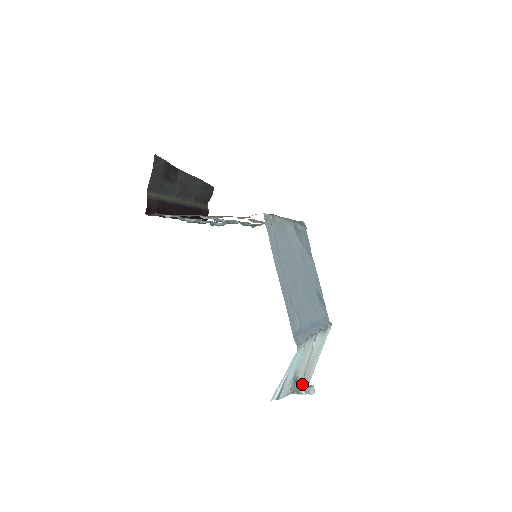
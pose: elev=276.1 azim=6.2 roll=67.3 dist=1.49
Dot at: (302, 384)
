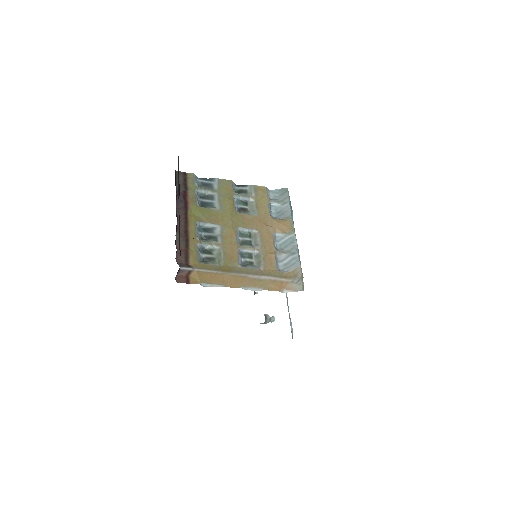
Dot at: (268, 319)
